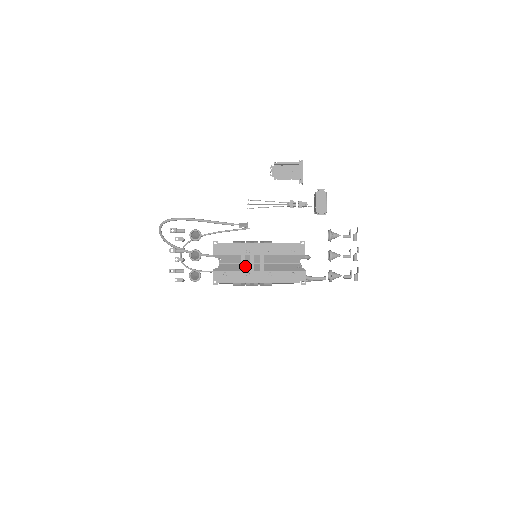
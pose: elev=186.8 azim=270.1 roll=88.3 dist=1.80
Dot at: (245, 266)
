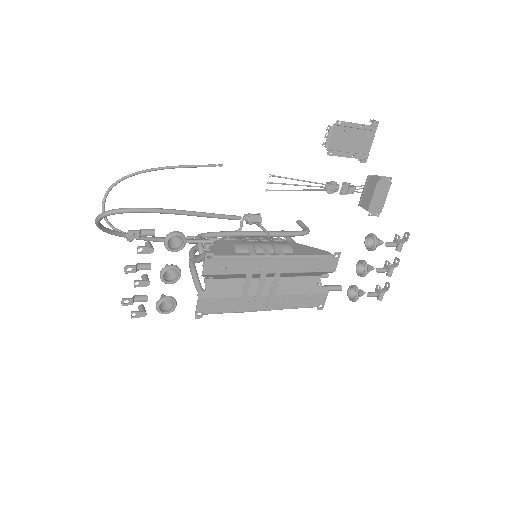
Dot at: occluded
